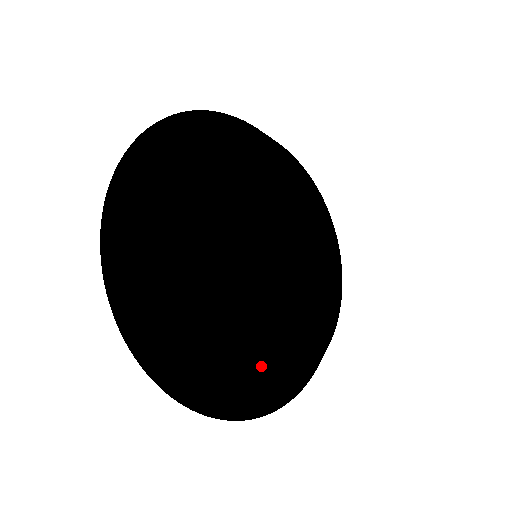
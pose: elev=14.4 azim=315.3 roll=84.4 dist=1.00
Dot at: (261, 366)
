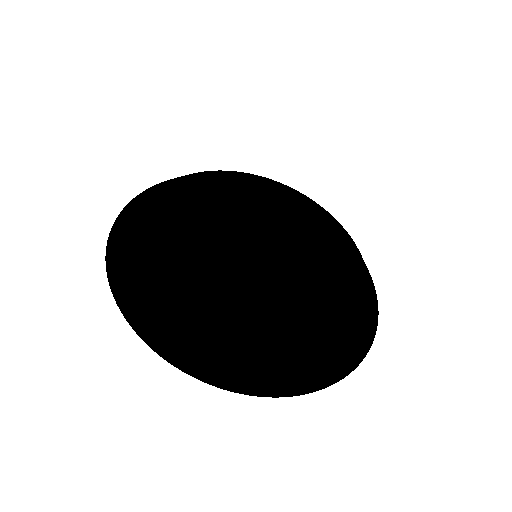
Dot at: (168, 268)
